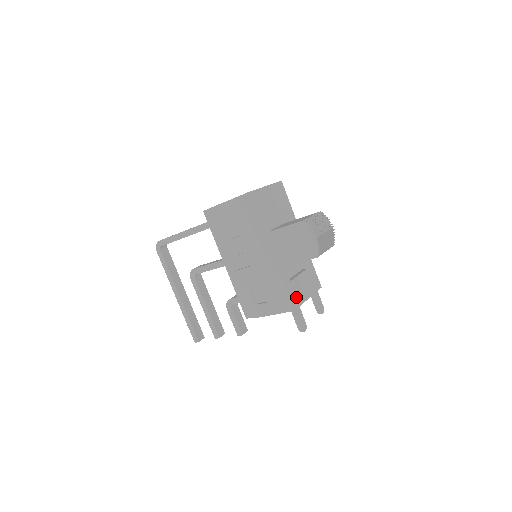
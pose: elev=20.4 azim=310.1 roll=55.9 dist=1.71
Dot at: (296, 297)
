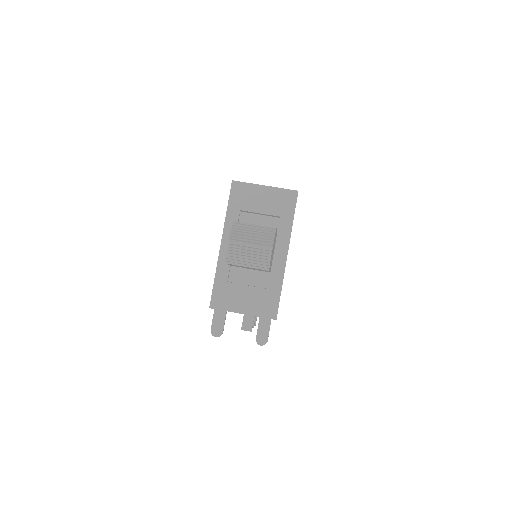
Dot at: (223, 299)
